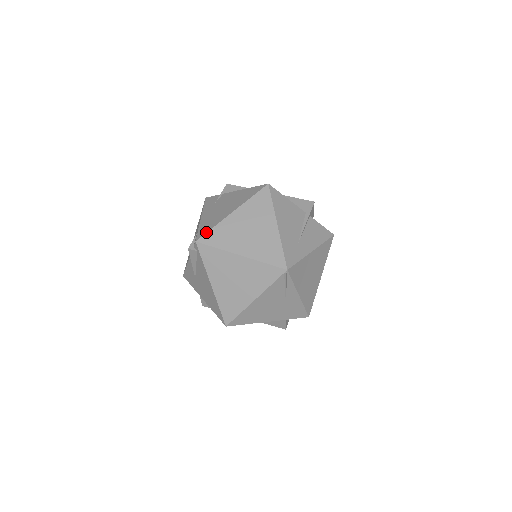
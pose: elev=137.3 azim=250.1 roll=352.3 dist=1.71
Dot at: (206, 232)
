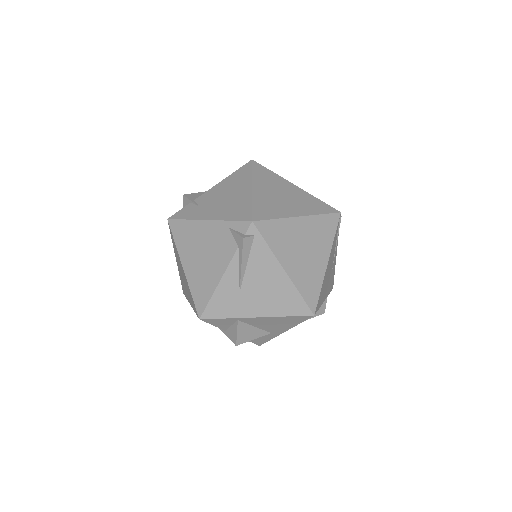
Dot at: (251, 210)
